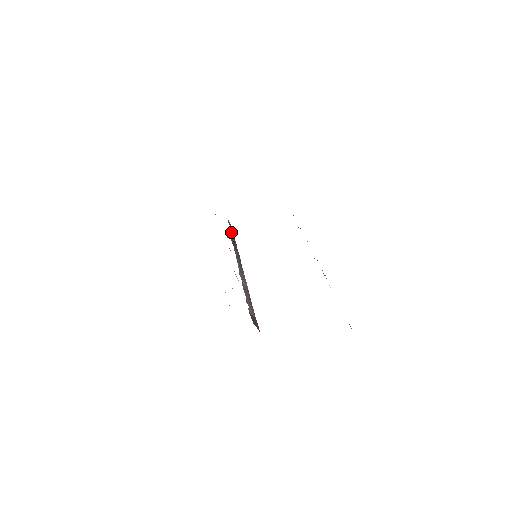
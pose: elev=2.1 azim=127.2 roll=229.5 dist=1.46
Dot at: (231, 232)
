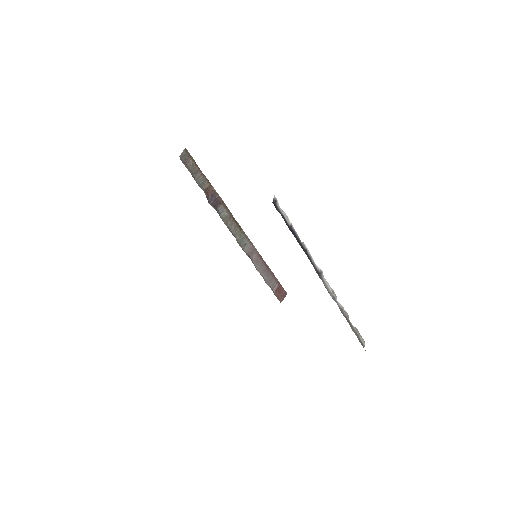
Dot at: (198, 177)
